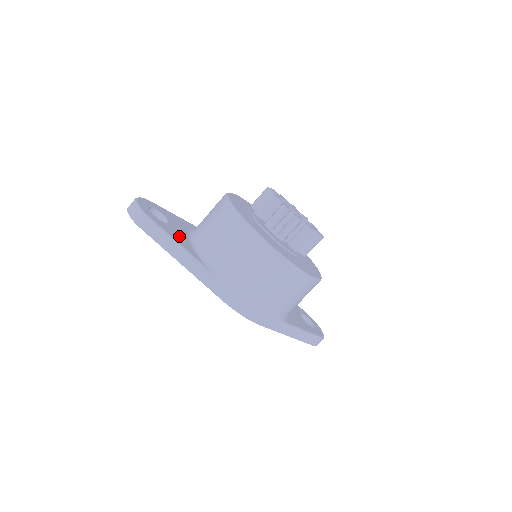
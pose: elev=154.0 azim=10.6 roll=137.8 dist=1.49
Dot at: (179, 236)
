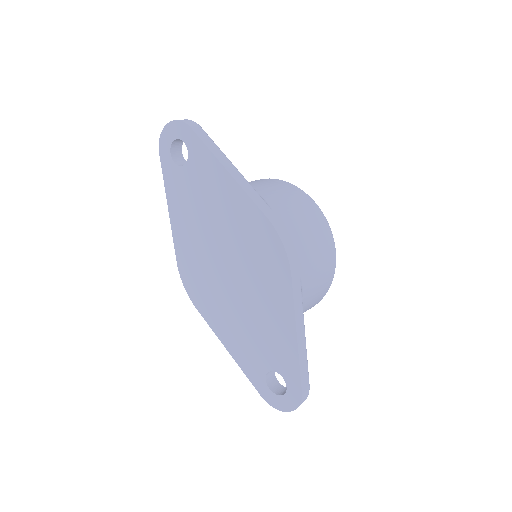
Dot at: occluded
